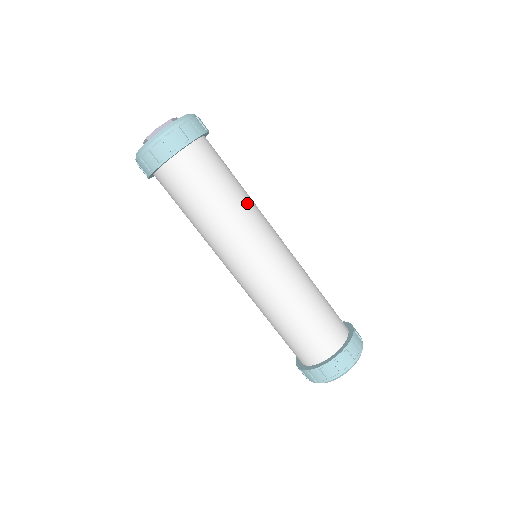
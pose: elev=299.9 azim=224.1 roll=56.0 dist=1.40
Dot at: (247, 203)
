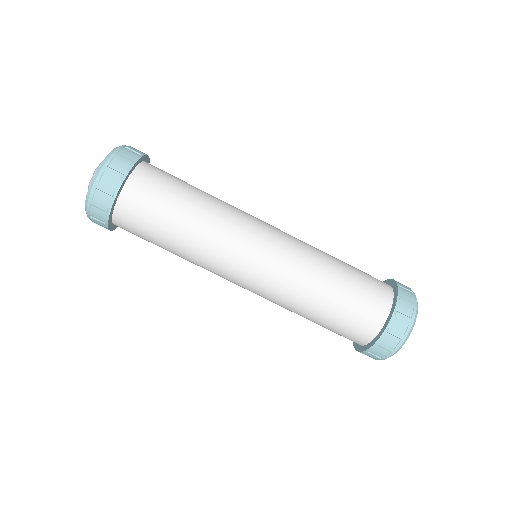
Dot at: (220, 201)
